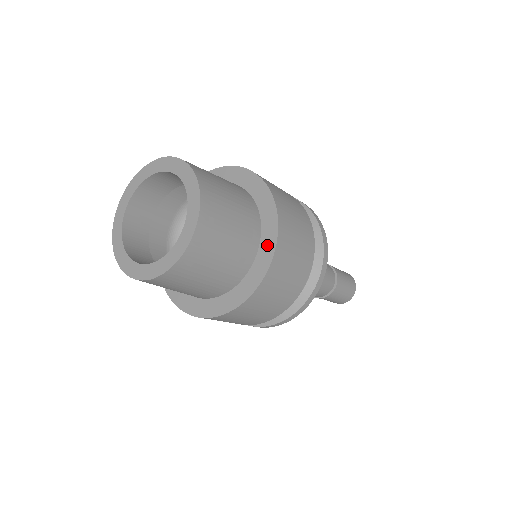
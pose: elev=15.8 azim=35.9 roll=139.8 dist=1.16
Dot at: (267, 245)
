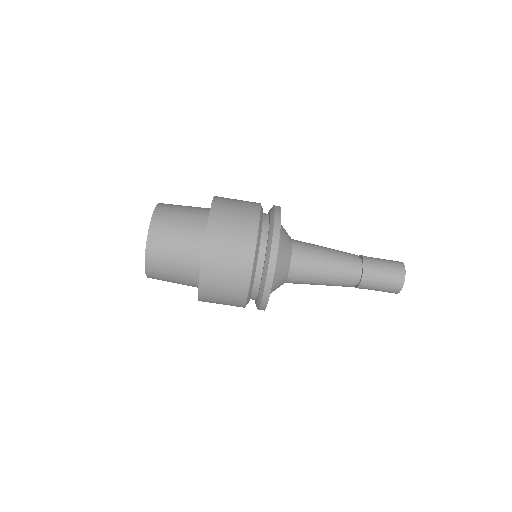
Dot at: occluded
